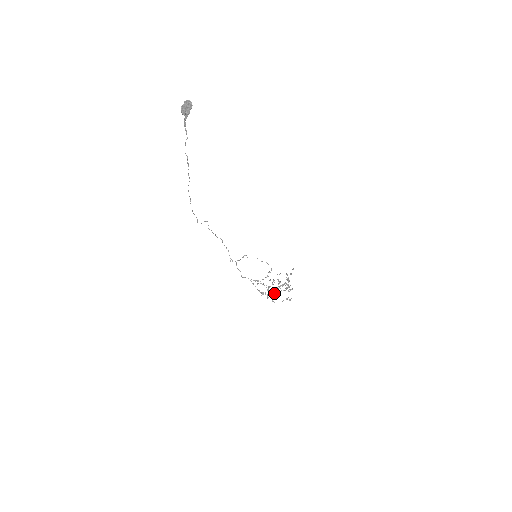
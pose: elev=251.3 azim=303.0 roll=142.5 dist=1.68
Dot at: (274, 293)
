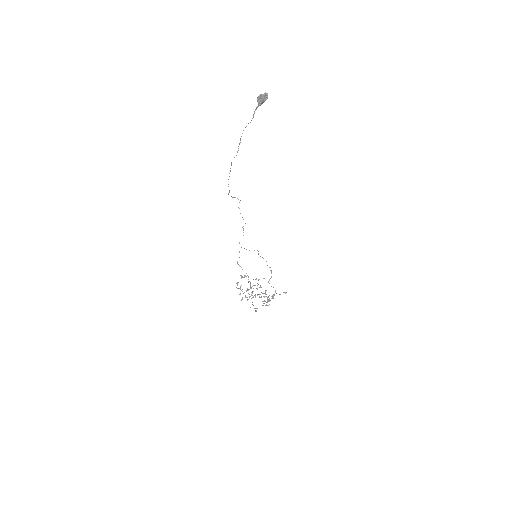
Dot at: (250, 296)
